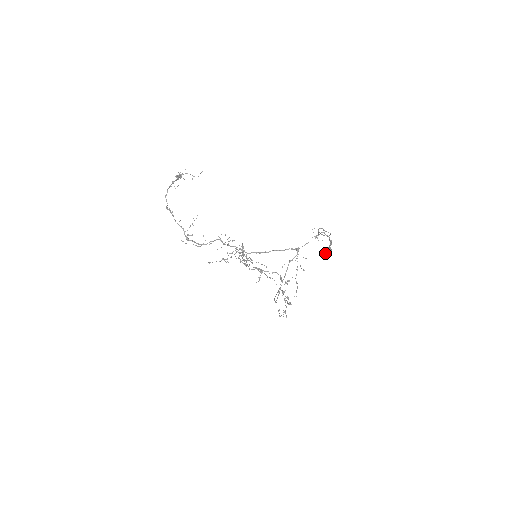
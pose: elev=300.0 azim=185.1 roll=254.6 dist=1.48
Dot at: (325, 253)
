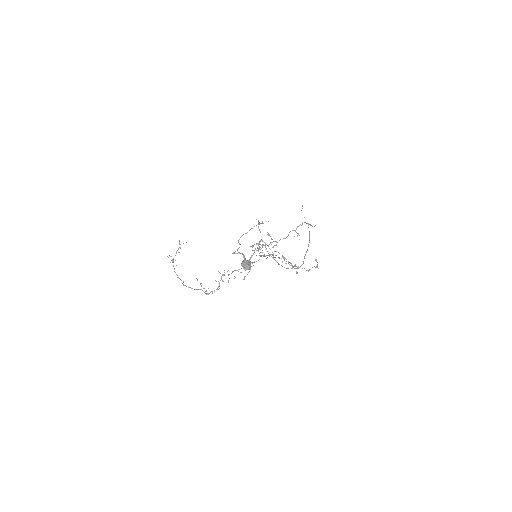
Dot at: (245, 266)
